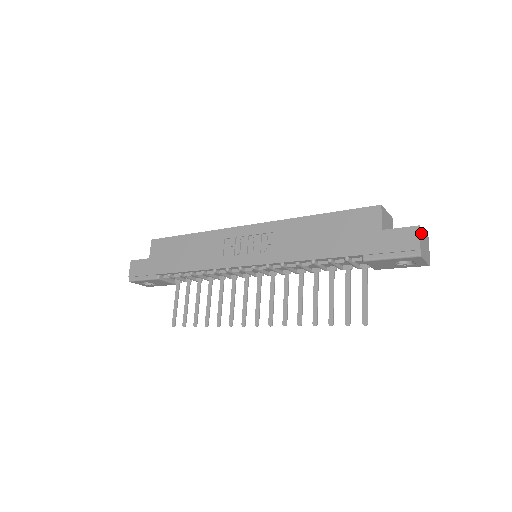
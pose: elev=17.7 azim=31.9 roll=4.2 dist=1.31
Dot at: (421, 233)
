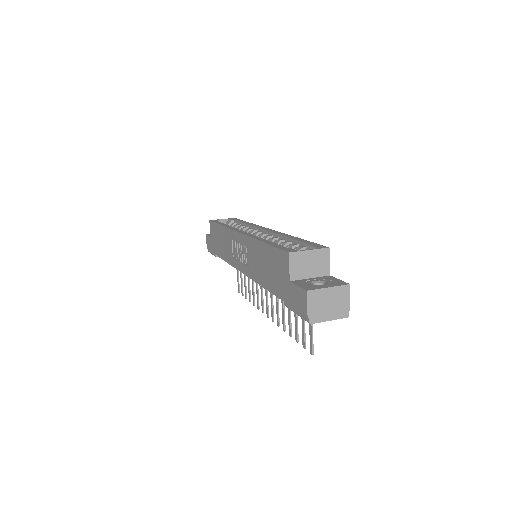
Dot at: (314, 296)
